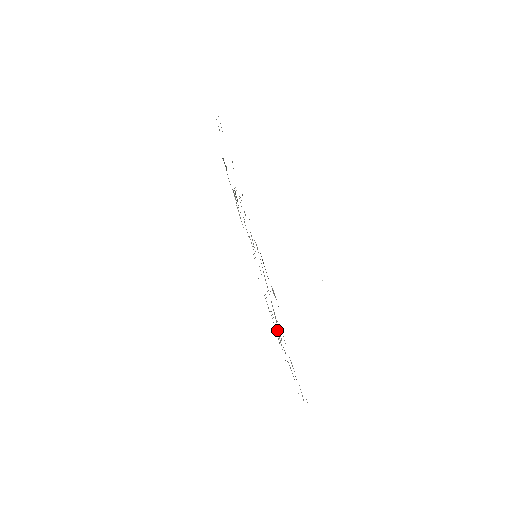
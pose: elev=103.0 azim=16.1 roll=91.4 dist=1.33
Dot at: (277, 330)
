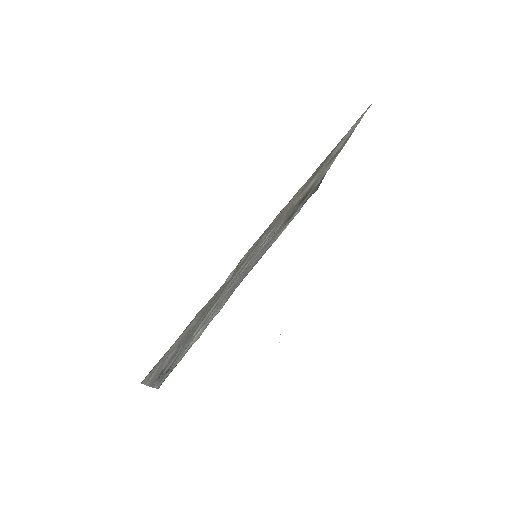
Dot at: (203, 327)
